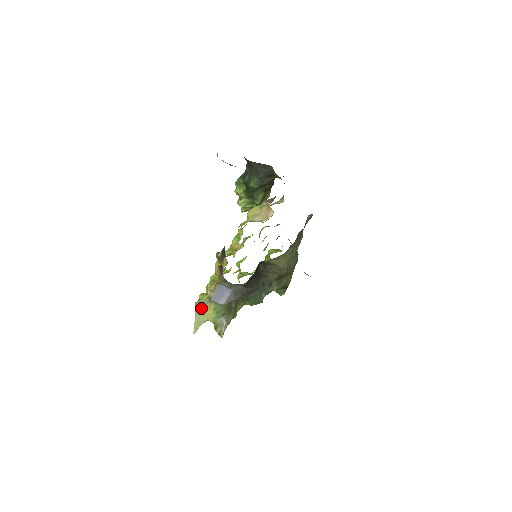
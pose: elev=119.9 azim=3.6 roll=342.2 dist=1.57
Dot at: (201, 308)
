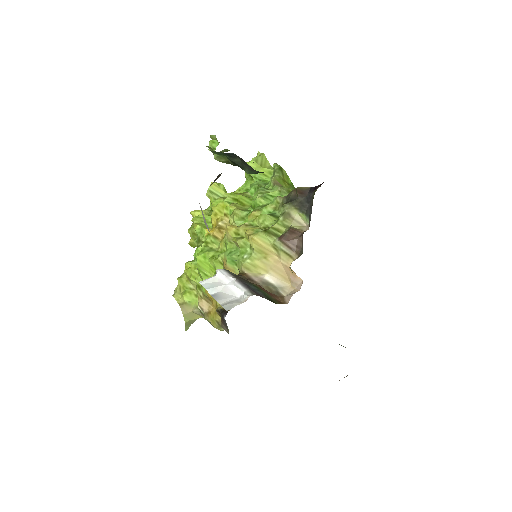
Dot at: (191, 315)
